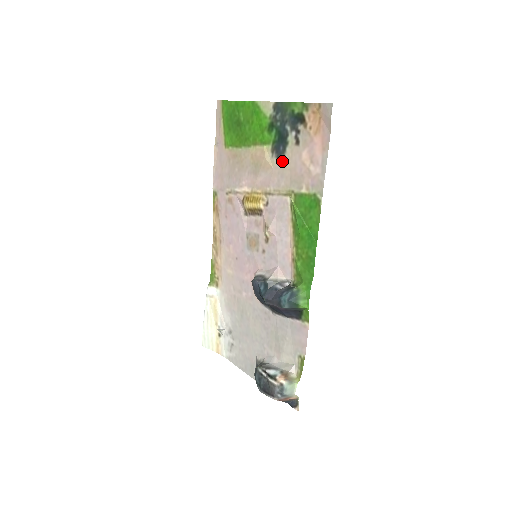
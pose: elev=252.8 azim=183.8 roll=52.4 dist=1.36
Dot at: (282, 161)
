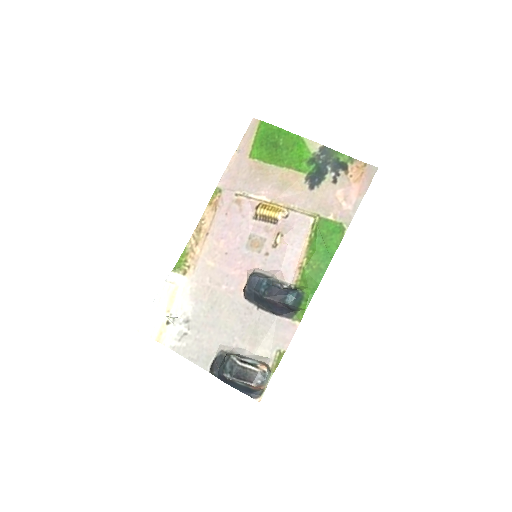
Dot at: (315, 189)
